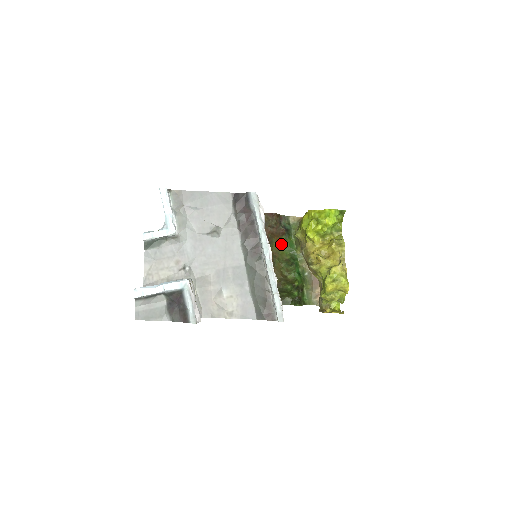
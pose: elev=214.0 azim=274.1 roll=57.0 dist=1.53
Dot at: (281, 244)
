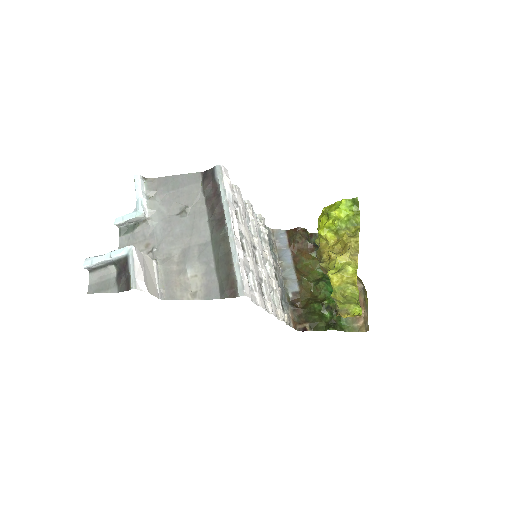
Dot at: (312, 263)
